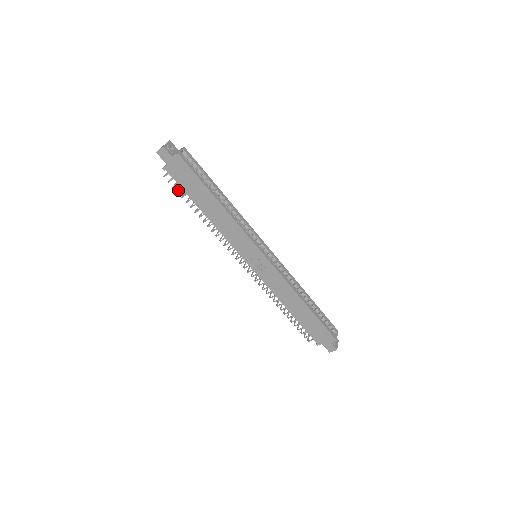
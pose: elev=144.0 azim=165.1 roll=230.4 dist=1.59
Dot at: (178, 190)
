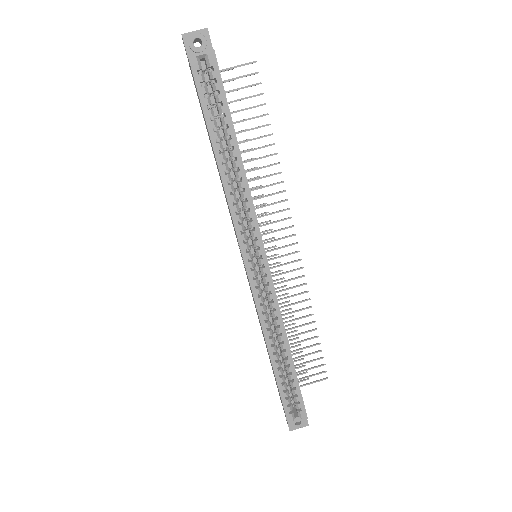
Dot at: occluded
